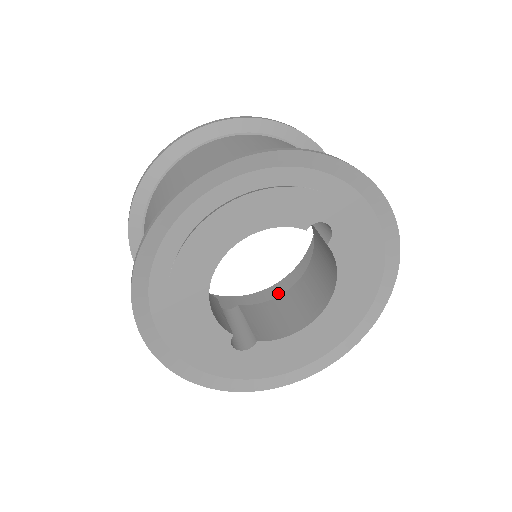
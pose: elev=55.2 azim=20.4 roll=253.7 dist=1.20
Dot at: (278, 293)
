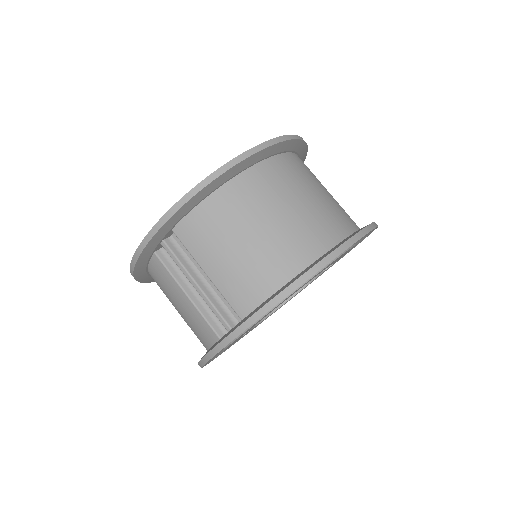
Dot at: occluded
